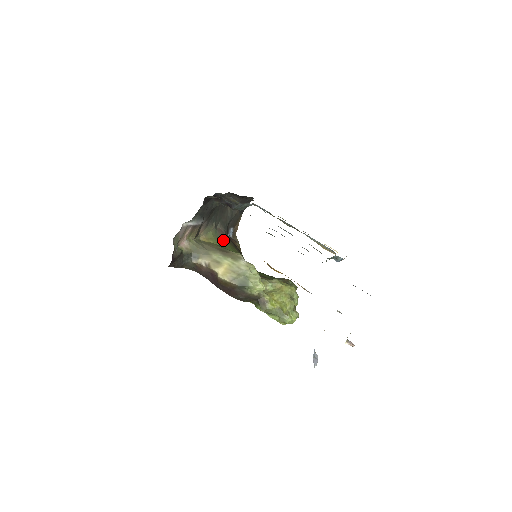
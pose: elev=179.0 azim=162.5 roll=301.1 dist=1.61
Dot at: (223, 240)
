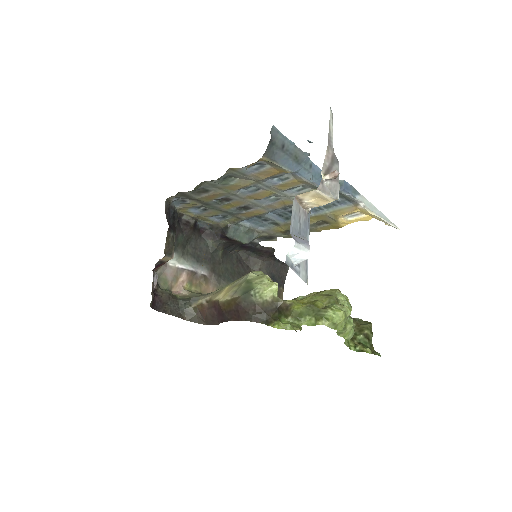
Dot at: occluded
